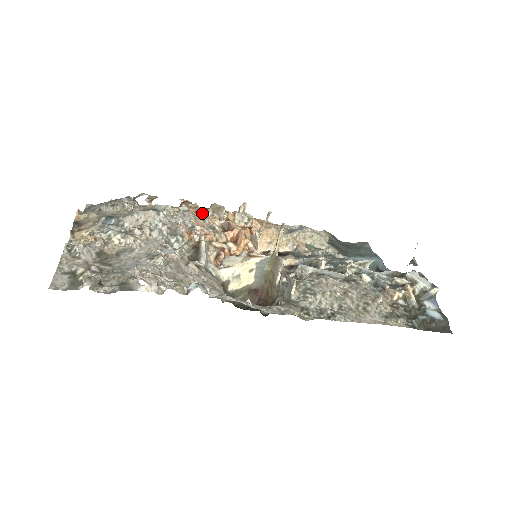
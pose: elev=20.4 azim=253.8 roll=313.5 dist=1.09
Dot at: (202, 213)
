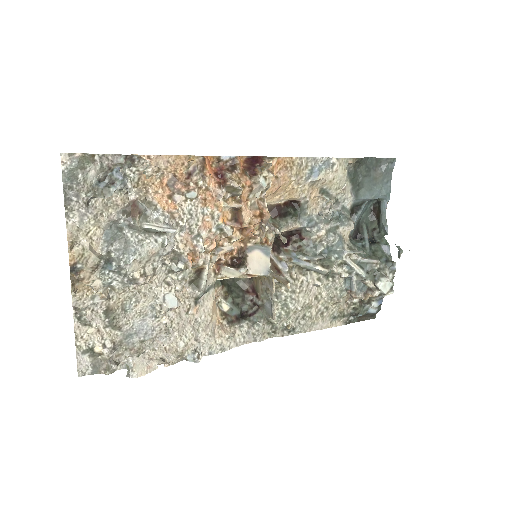
Dot at: (213, 201)
